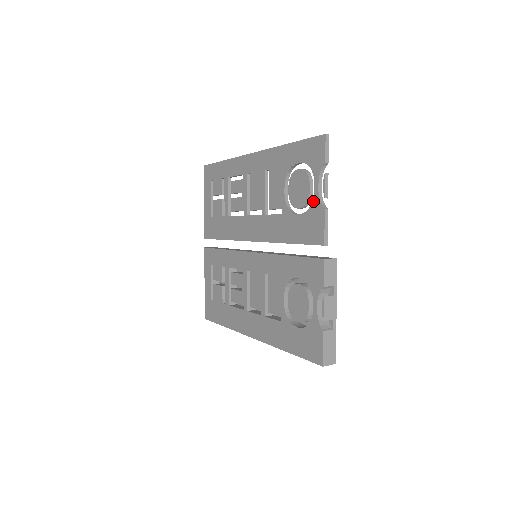
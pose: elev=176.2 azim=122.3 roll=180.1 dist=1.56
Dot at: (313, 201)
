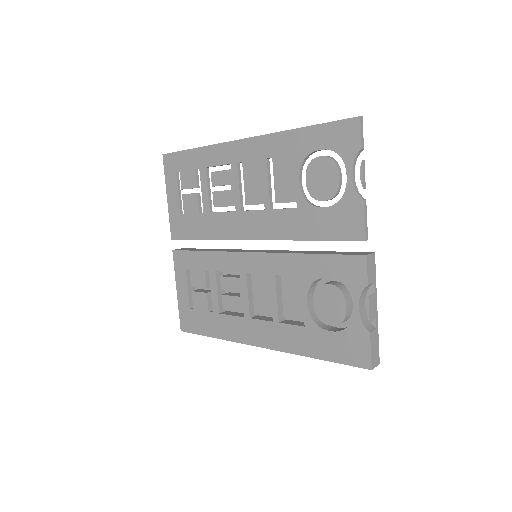
Dot at: (346, 192)
